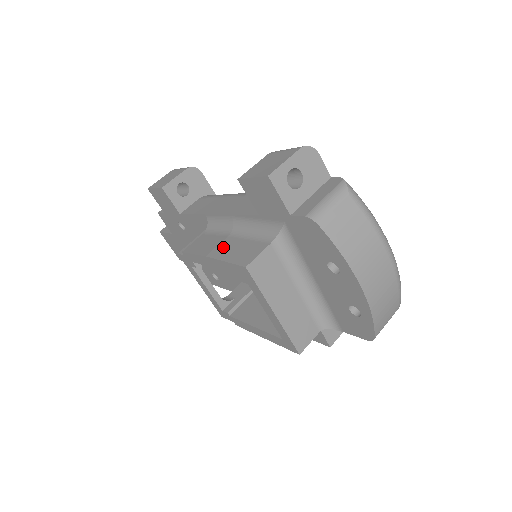
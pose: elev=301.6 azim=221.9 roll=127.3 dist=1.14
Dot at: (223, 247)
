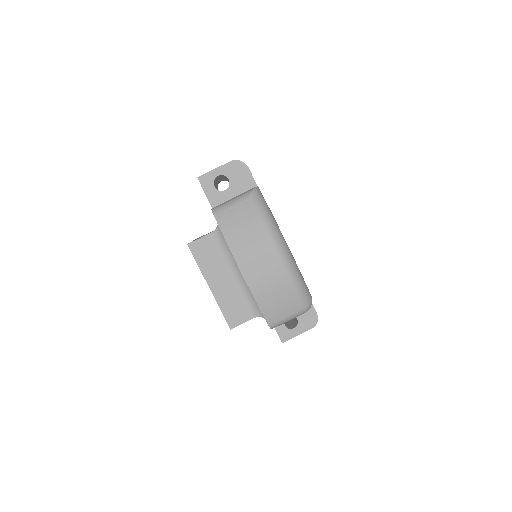
Dot at: occluded
